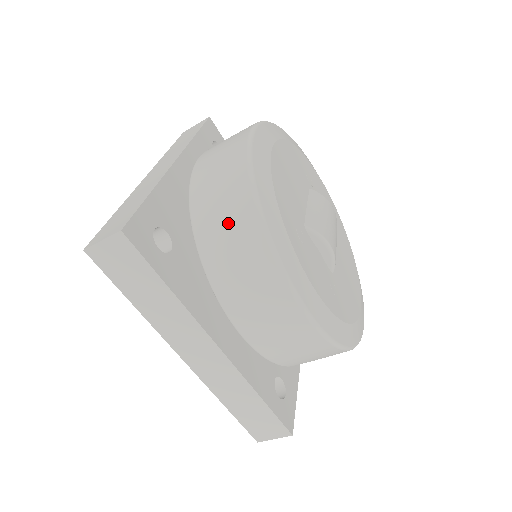
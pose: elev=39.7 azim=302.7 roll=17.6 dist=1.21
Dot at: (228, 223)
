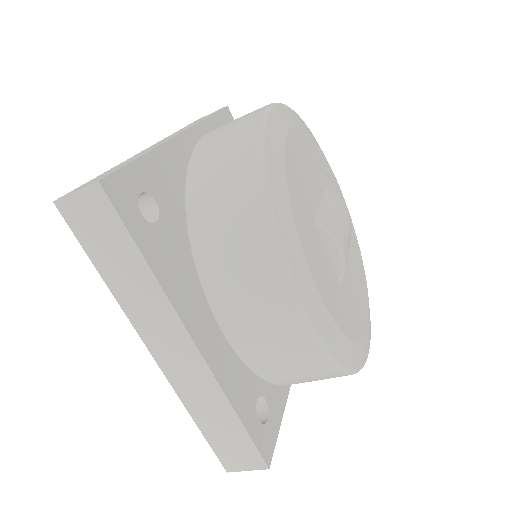
Dot at: (226, 197)
